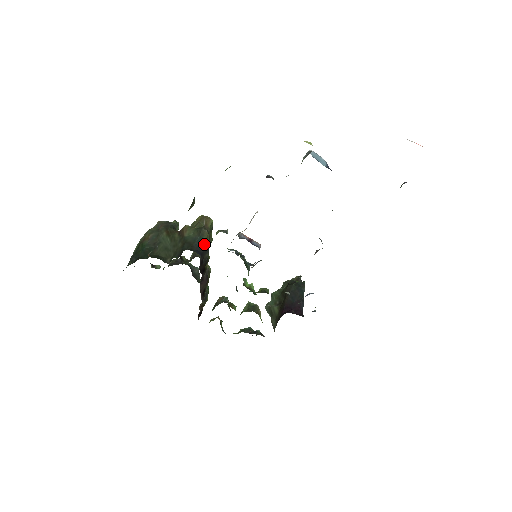
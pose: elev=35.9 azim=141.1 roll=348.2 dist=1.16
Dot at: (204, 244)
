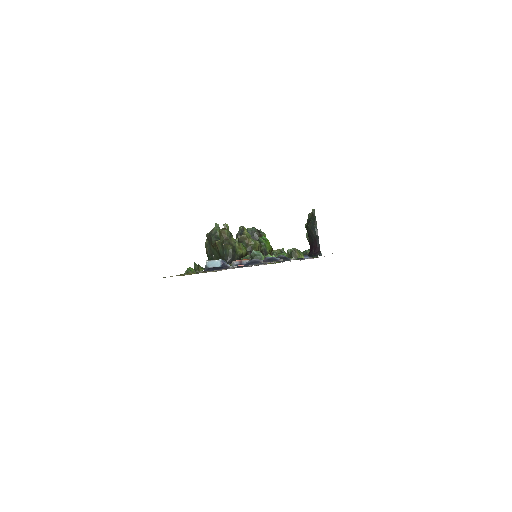
Dot at: (229, 254)
